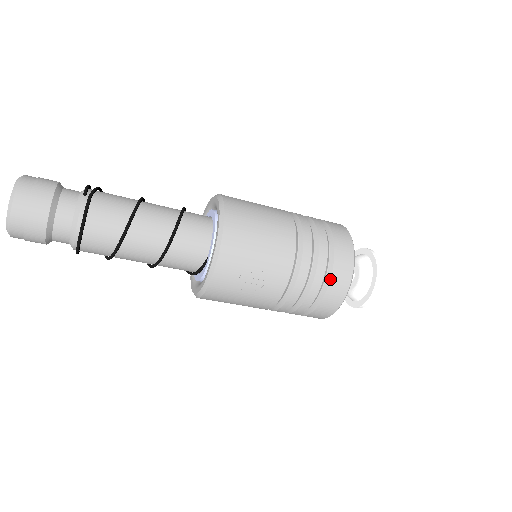
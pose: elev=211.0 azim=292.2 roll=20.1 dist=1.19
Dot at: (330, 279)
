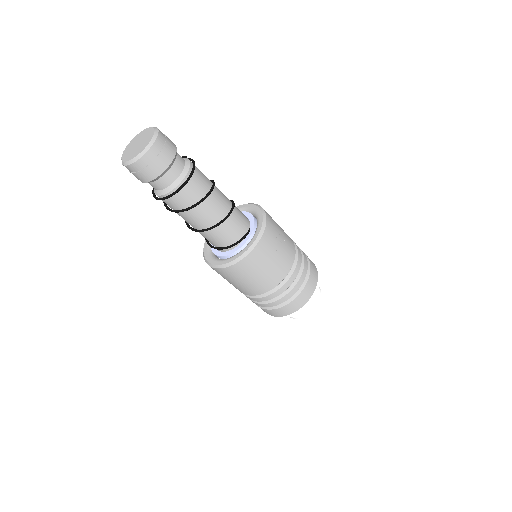
Dot at: (310, 266)
